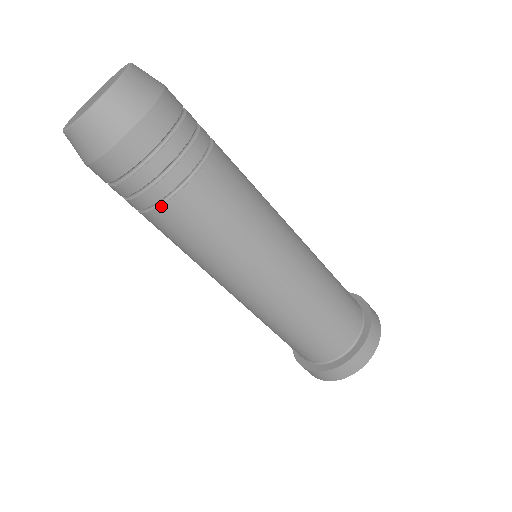
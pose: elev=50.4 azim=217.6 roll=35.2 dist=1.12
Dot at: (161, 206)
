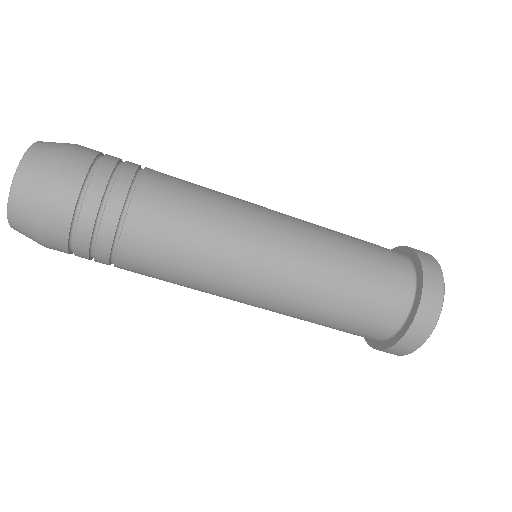
Dot at: (114, 265)
